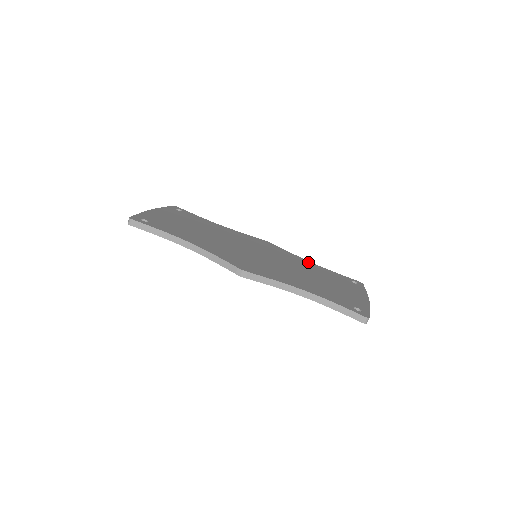
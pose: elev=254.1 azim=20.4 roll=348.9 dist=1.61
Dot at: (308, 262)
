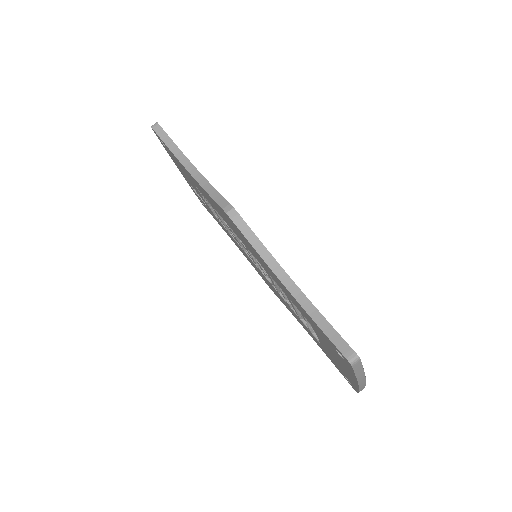
Dot at: occluded
